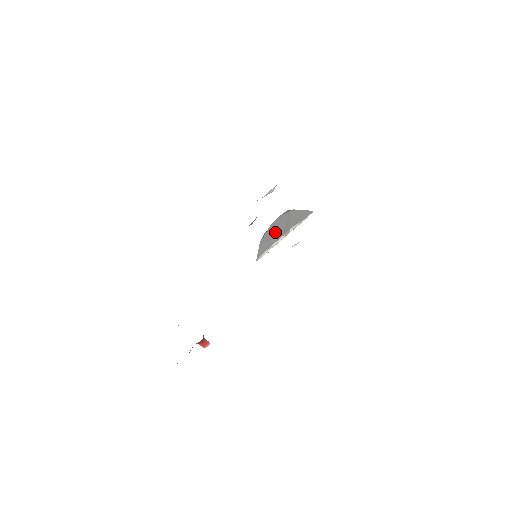
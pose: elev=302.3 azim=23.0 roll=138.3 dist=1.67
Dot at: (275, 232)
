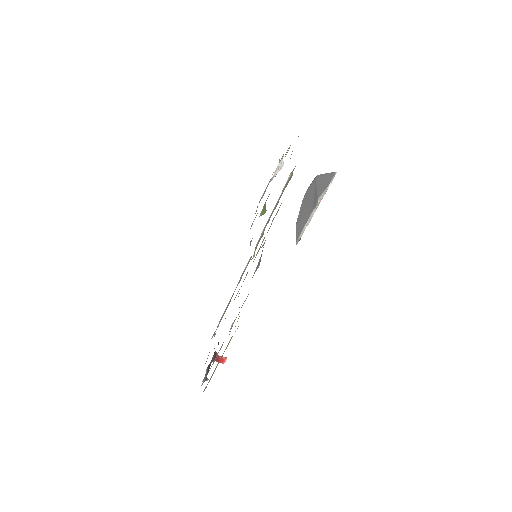
Dot at: (306, 207)
